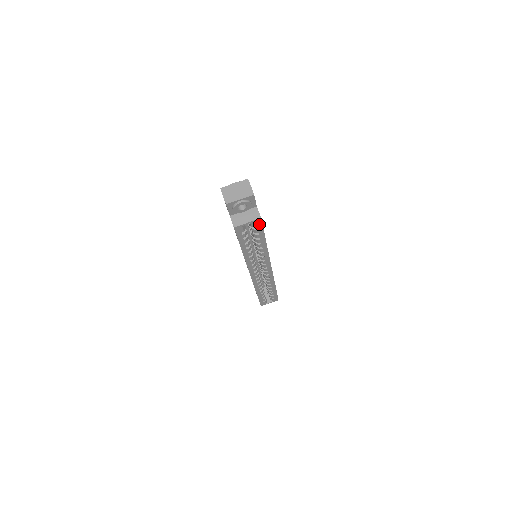
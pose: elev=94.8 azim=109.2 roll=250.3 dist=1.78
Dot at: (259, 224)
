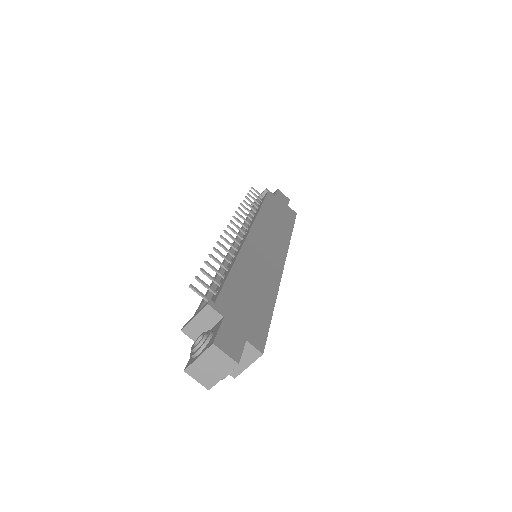
Dot at: (262, 346)
